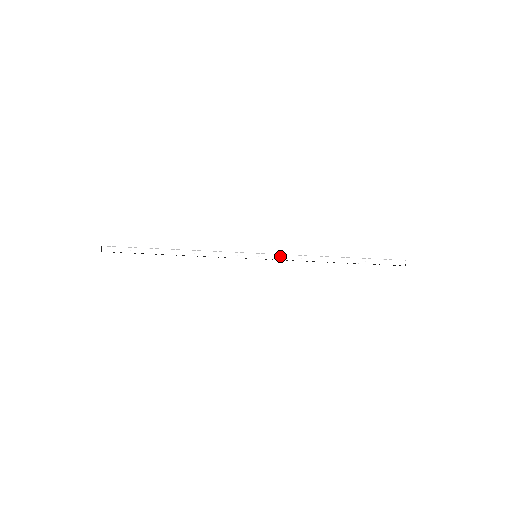
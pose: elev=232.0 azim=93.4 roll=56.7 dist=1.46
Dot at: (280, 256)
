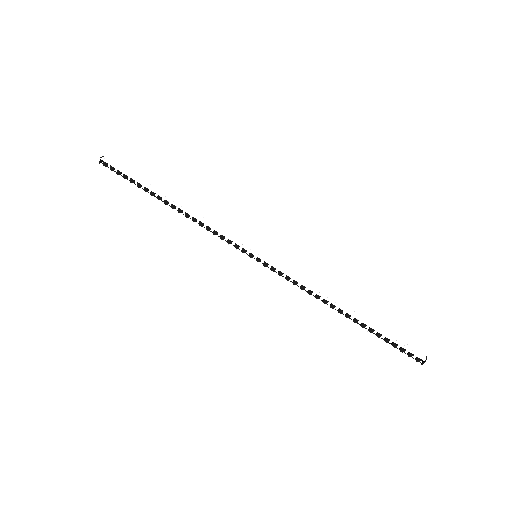
Dot at: (283, 269)
